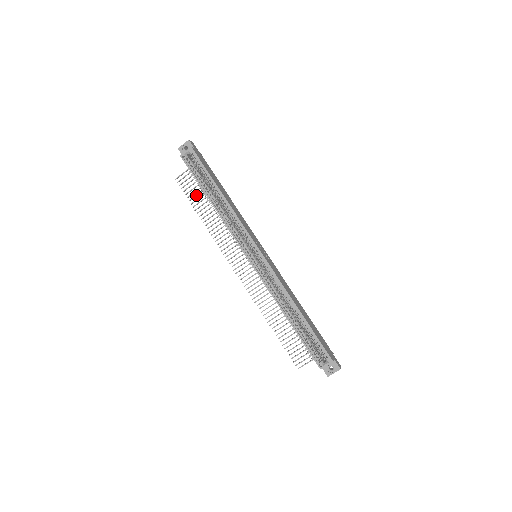
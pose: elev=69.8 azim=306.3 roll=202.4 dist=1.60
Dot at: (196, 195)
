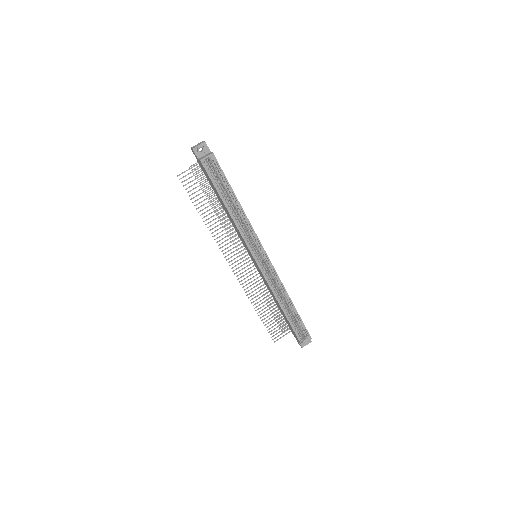
Dot at: (199, 194)
